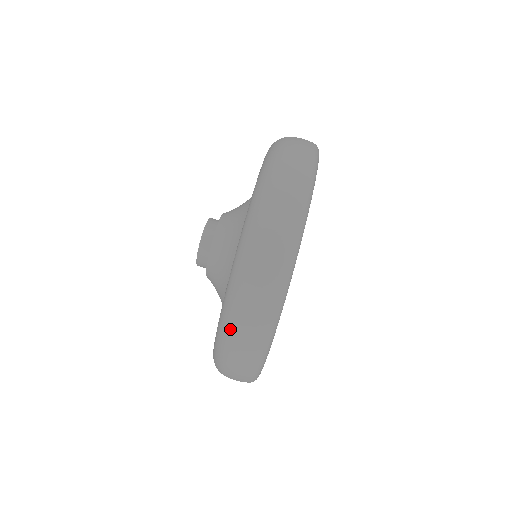
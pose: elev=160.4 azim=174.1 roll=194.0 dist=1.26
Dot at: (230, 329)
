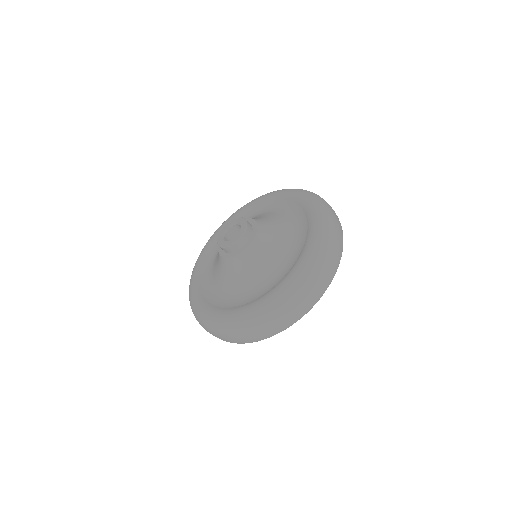
Dot at: (276, 313)
